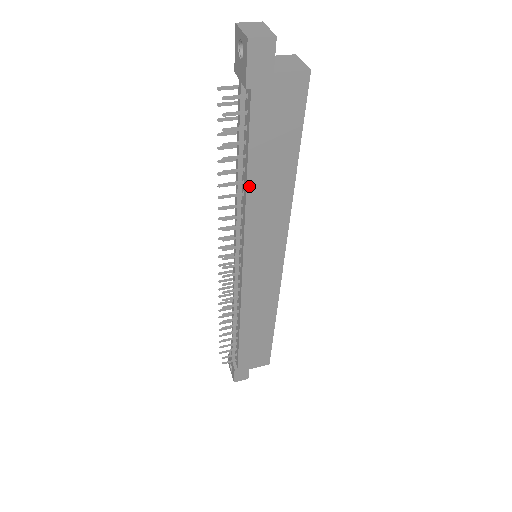
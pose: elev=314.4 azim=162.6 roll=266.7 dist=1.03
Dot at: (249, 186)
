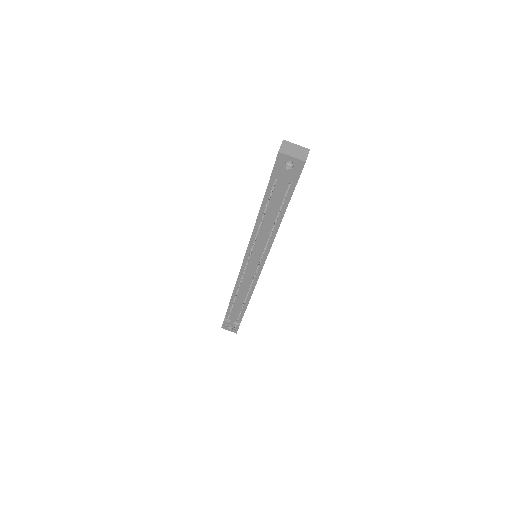
Dot at: (279, 226)
